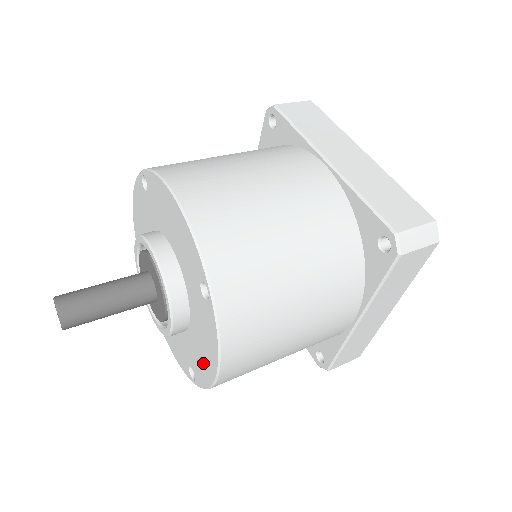
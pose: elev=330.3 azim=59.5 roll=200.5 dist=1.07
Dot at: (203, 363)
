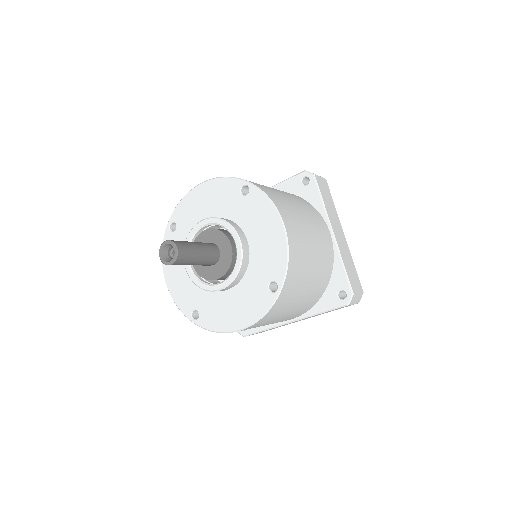
Dot at: (224, 317)
